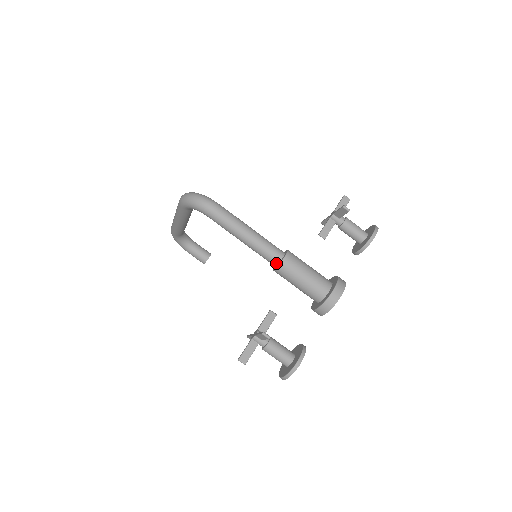
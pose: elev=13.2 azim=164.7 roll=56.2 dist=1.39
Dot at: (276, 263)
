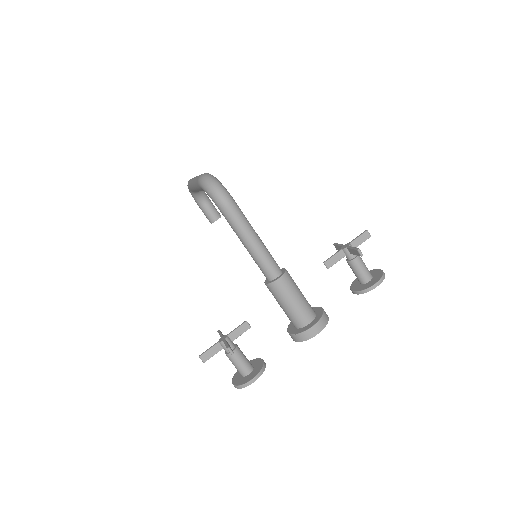
Dot at: (269, 279)
